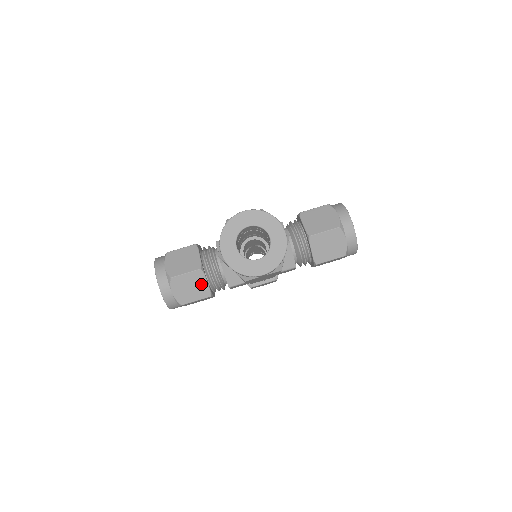
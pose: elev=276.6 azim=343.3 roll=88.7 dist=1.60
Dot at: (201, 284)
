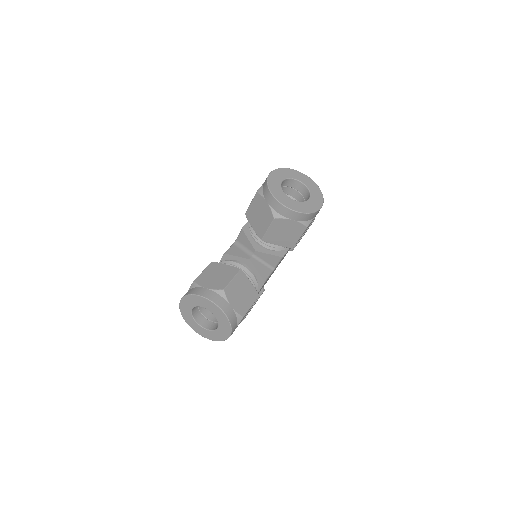
Dot at: (247, 286)
